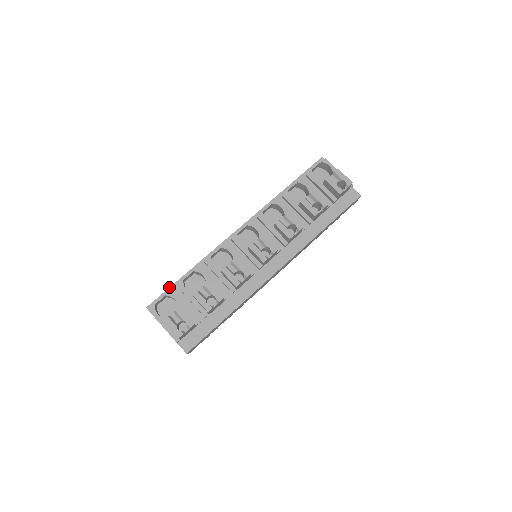
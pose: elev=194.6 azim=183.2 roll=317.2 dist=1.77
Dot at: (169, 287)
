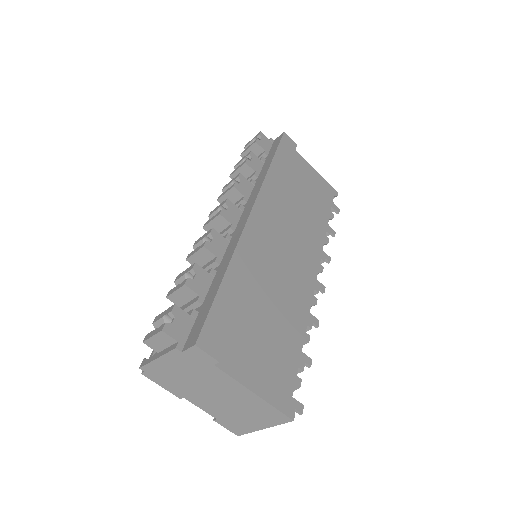
Dot at: occluded
